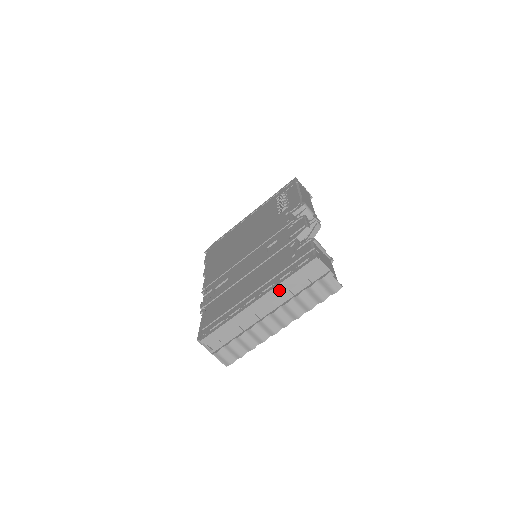
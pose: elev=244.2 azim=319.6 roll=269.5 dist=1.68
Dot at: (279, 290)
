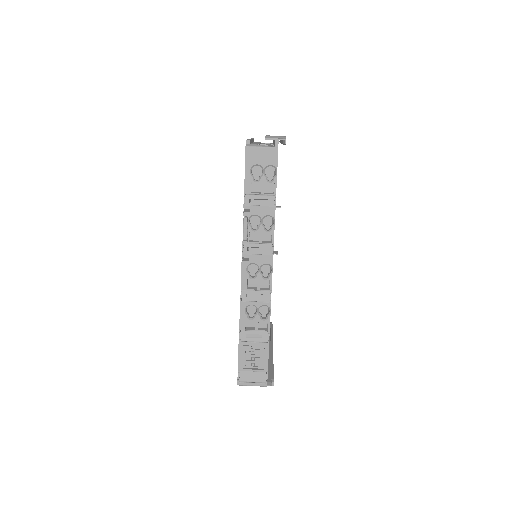
Dot at: occluded
